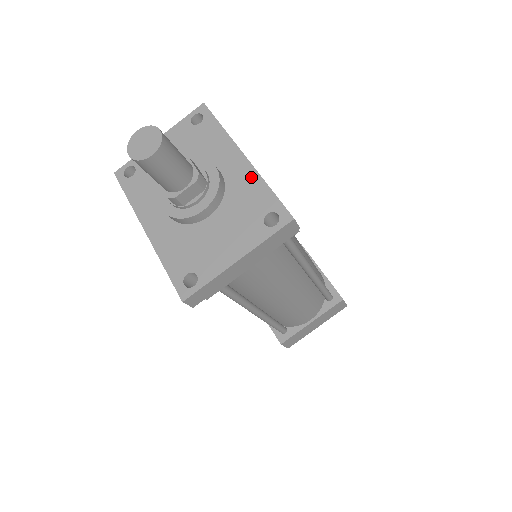
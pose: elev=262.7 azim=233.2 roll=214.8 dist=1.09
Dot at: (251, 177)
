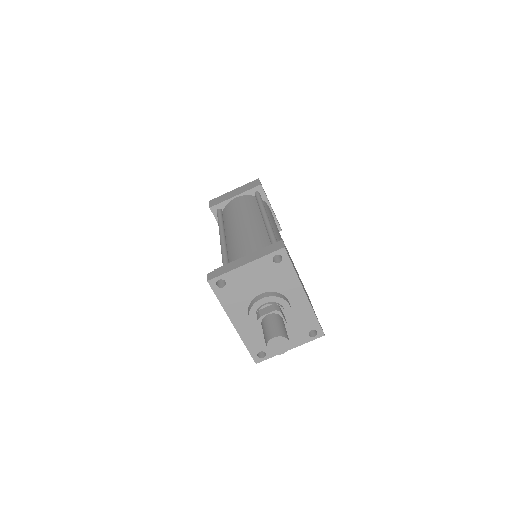
Dot at: (307, 309)
